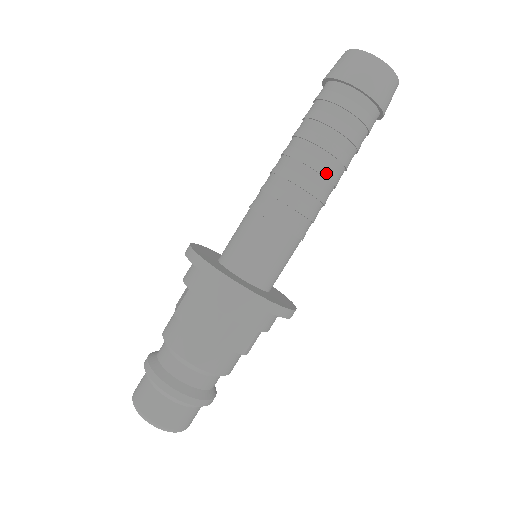
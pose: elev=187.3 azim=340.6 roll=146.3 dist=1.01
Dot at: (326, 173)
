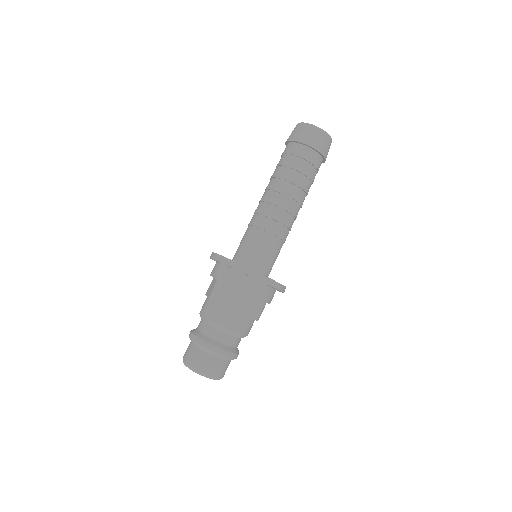
Dot at: (277, 189)
